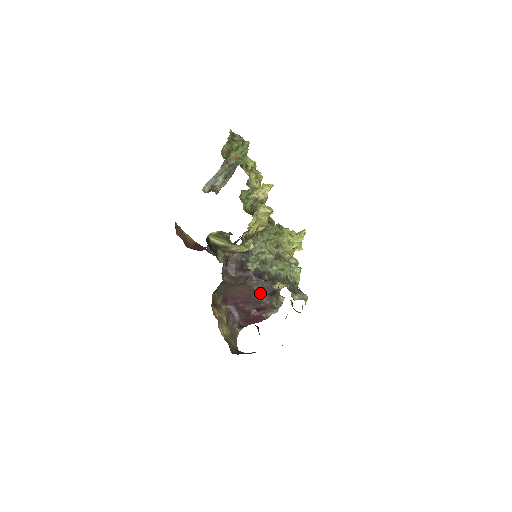
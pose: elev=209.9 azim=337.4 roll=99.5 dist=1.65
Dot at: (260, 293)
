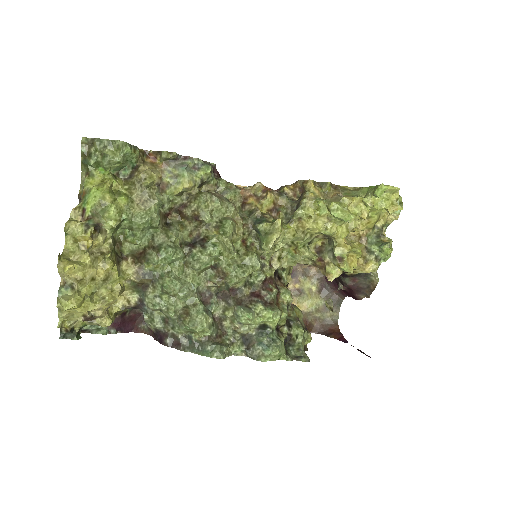
Dot at: occluded
